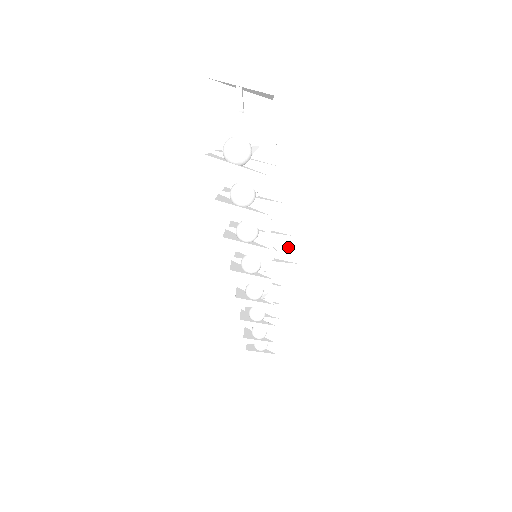
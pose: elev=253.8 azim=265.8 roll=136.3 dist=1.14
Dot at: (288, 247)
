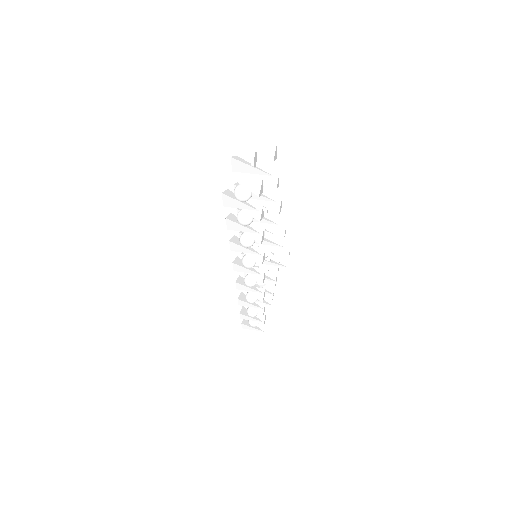
Dot at: (282, 254)
